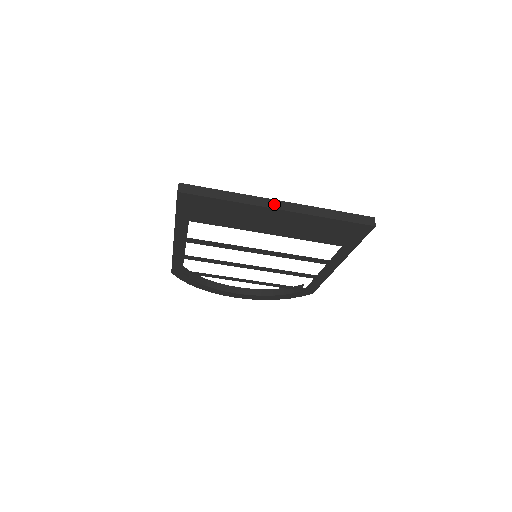
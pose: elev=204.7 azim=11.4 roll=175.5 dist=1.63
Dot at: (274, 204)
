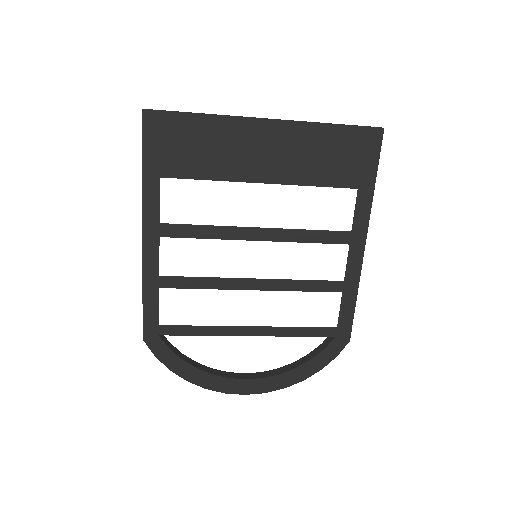
Dot at: (260, 118)
